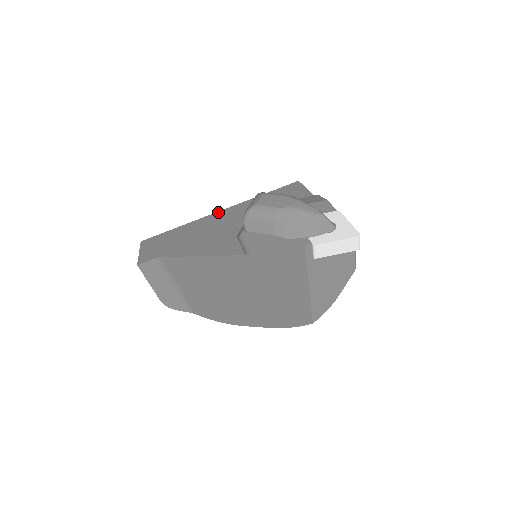
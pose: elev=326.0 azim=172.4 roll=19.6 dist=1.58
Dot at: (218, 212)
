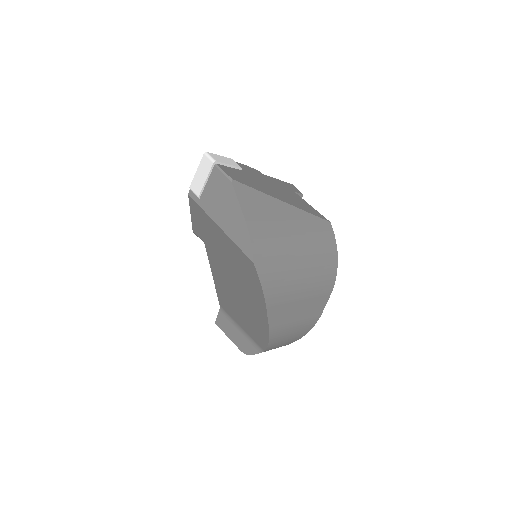
Dot at: occluded
